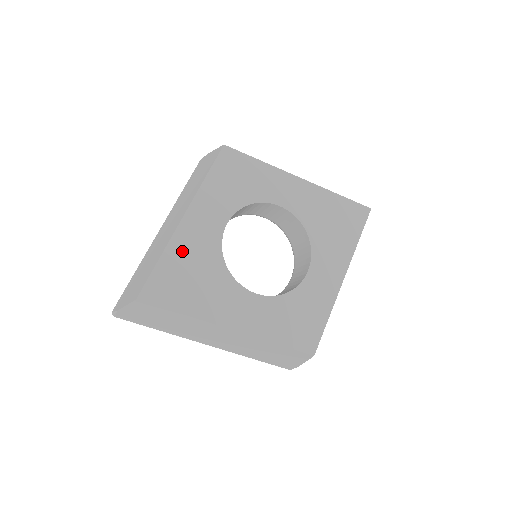
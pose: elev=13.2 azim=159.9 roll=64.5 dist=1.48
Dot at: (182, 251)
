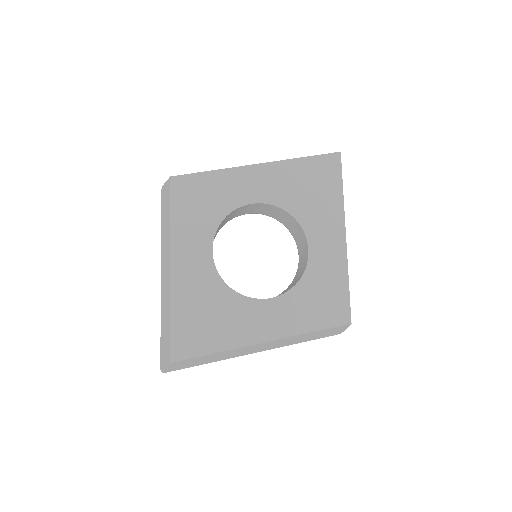
Dot at: (186, 299)
